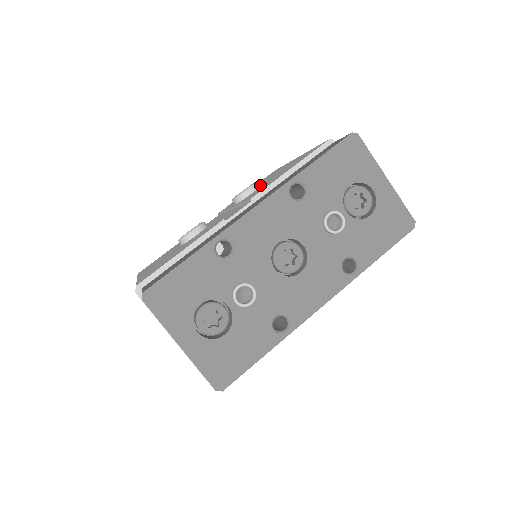
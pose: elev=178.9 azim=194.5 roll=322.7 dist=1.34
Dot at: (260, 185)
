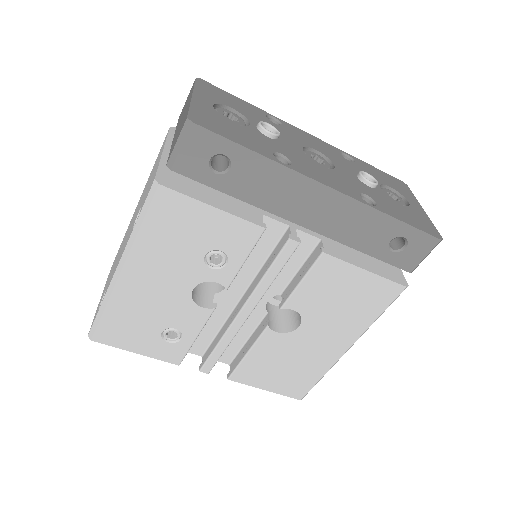
Dot at: occluded
